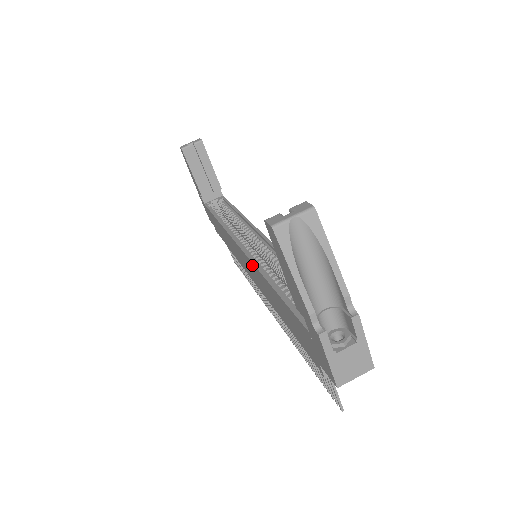
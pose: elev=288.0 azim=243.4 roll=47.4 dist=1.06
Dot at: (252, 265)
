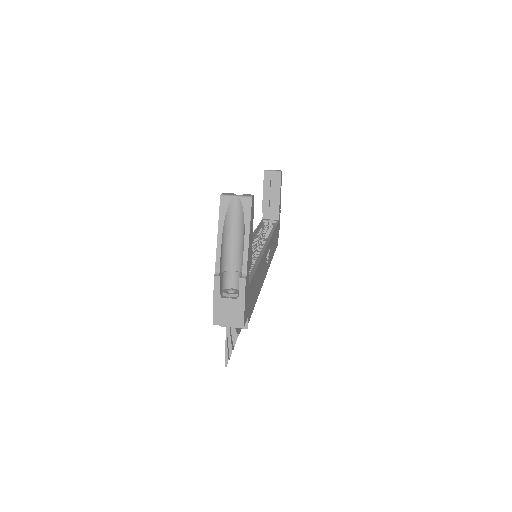
Dot at: occluded
